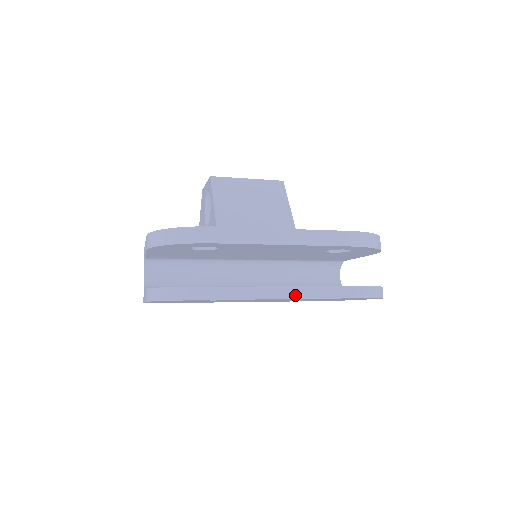
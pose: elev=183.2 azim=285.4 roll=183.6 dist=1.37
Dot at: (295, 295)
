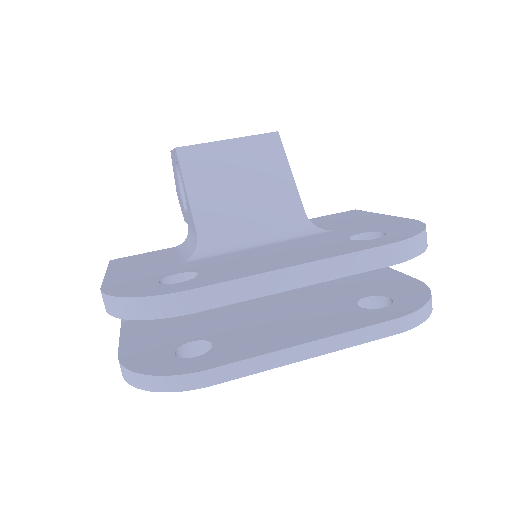
Dot at: (317, 351)
